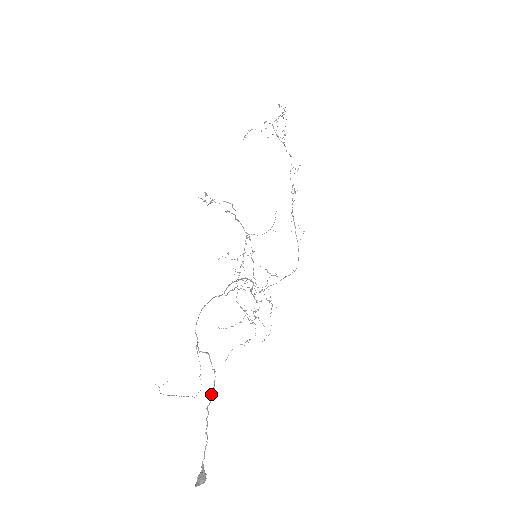
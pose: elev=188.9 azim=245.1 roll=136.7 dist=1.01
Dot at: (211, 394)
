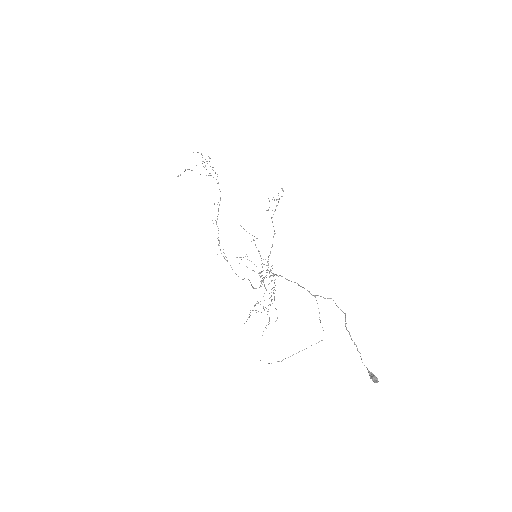
Dot at: (345, 324)
